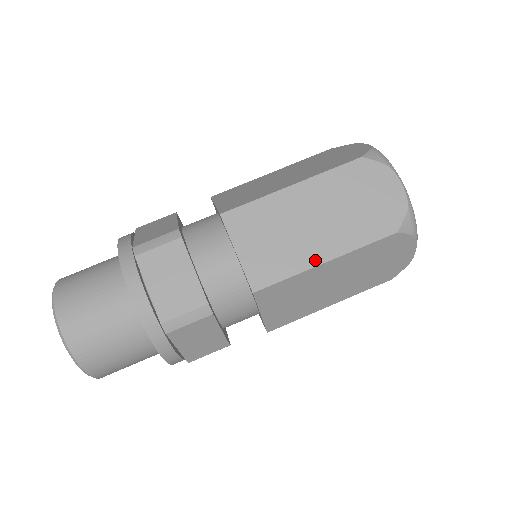
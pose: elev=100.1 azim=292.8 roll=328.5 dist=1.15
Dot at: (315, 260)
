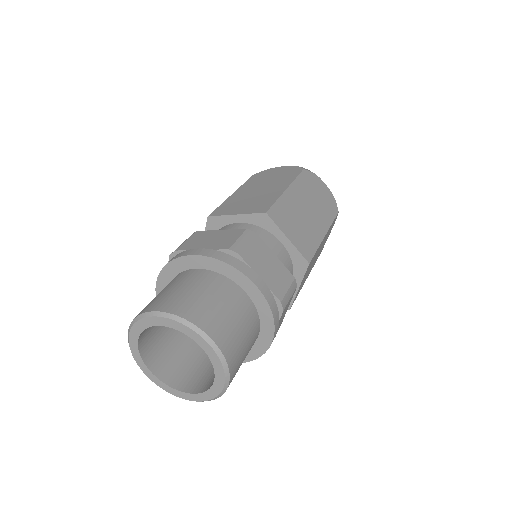
Dot at: (321, 235)
